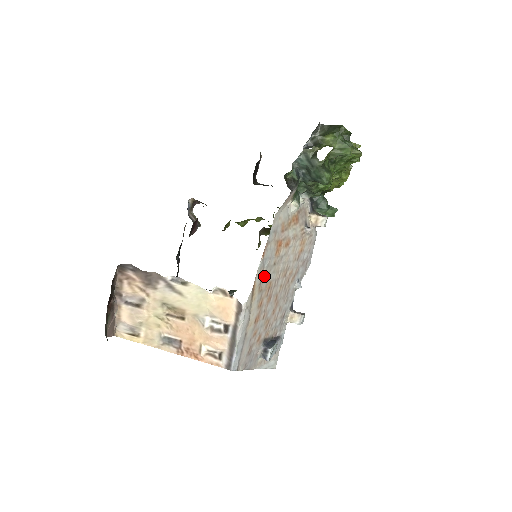
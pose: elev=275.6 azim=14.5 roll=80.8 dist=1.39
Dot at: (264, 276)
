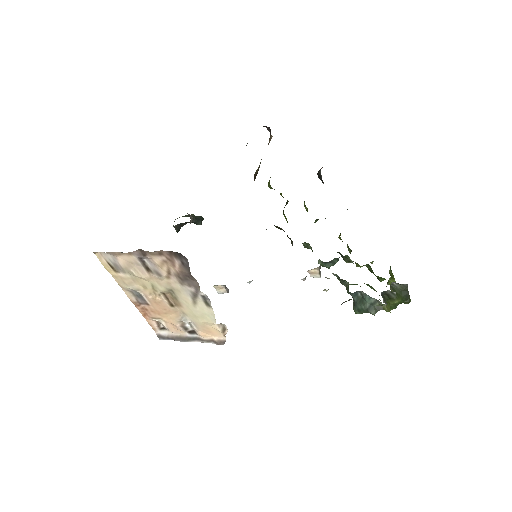
Dot at: occluded
